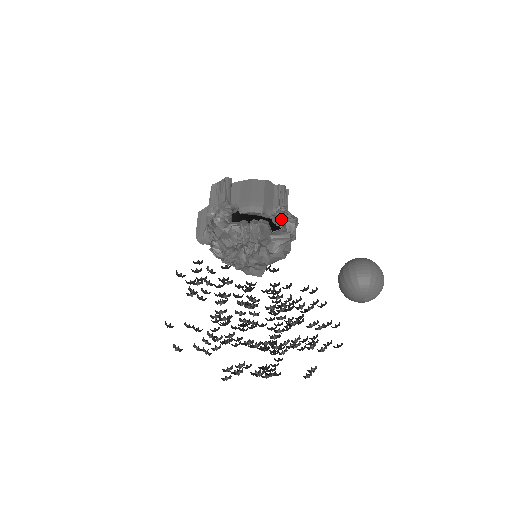
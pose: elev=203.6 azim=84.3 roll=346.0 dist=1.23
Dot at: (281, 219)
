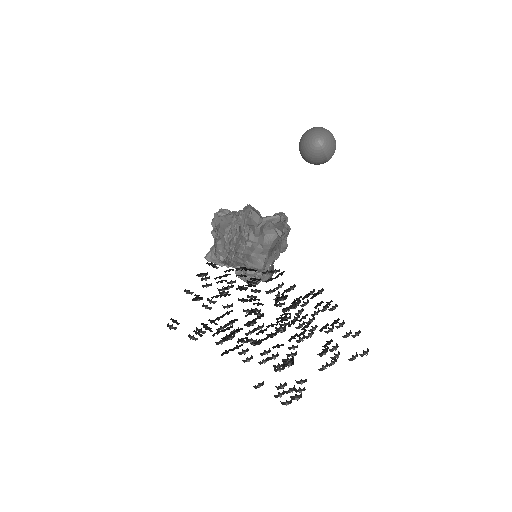
Dot at: occluded
